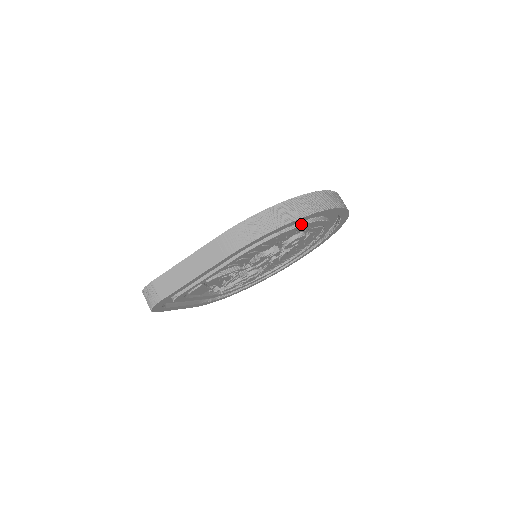
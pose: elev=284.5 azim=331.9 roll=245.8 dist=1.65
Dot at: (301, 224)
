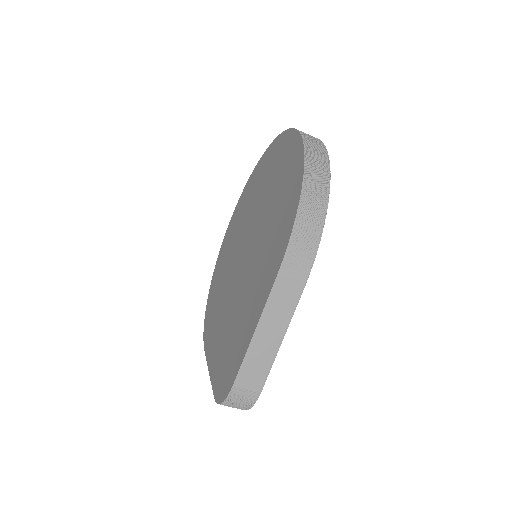
Dot at: occluded
